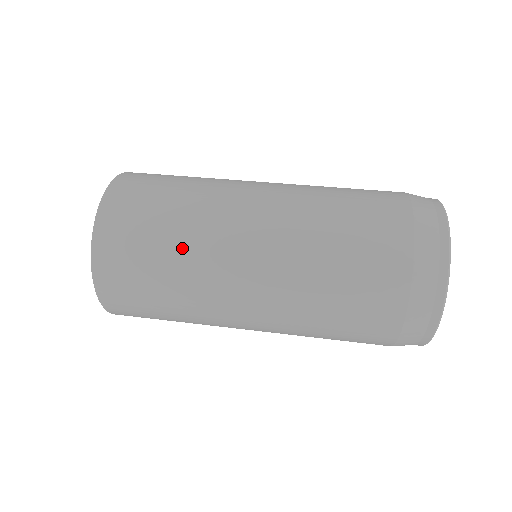
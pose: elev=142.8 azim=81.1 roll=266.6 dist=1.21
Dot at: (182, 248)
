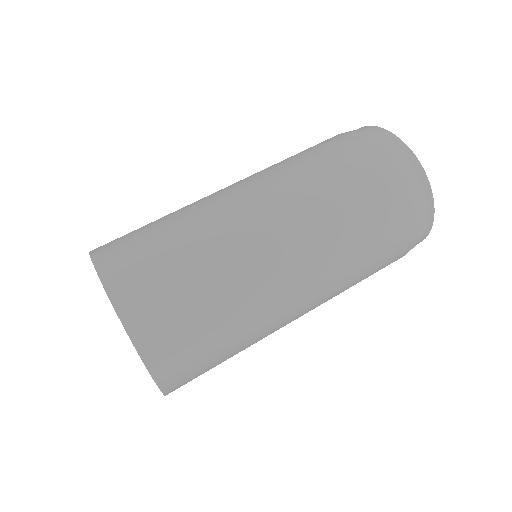
Dot at: (246, 345)
